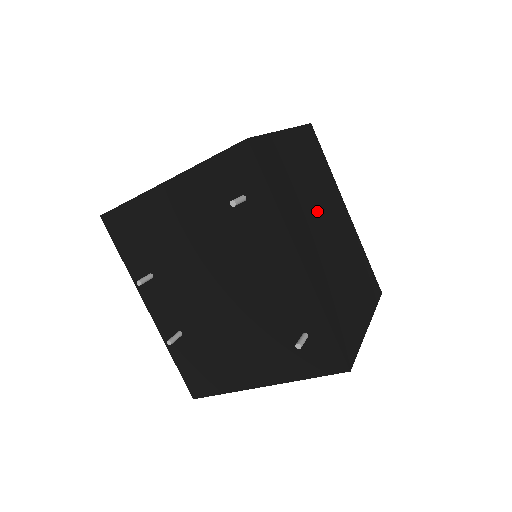
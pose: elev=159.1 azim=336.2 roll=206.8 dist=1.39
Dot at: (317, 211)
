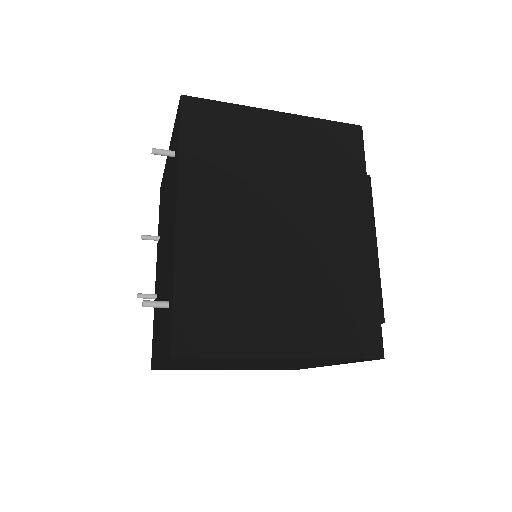
Dot at: (273, 197)
